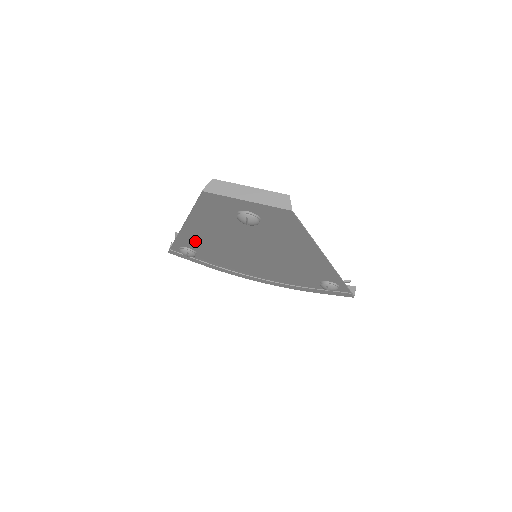
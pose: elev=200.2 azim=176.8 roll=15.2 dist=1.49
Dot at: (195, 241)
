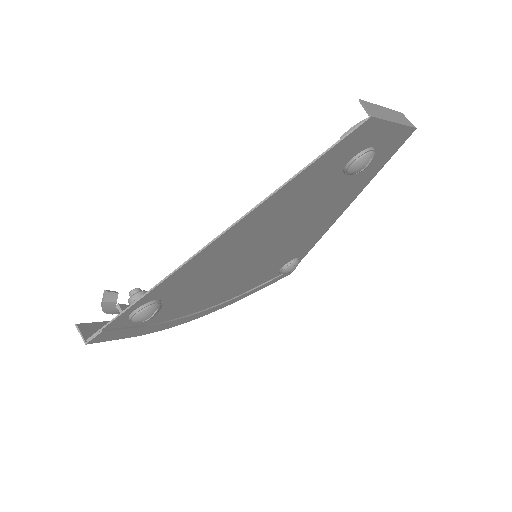
Dot at: (195, 269)
